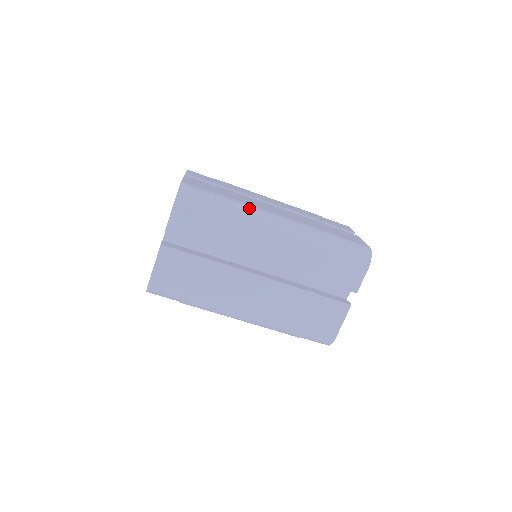
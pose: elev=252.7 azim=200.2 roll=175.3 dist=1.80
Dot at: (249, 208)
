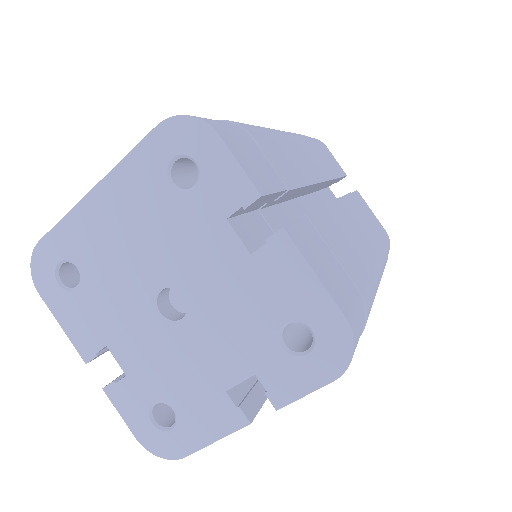
Dot at: (375, 287)
